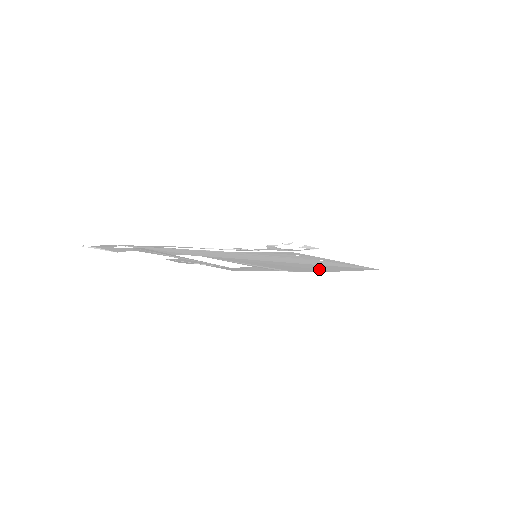
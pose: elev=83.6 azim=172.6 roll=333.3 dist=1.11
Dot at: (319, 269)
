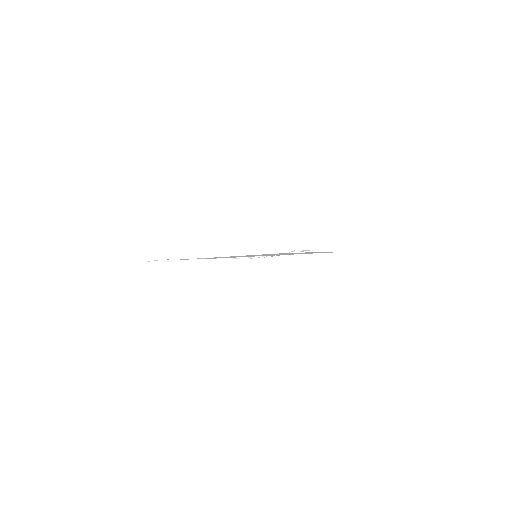
Dot at: occluded
